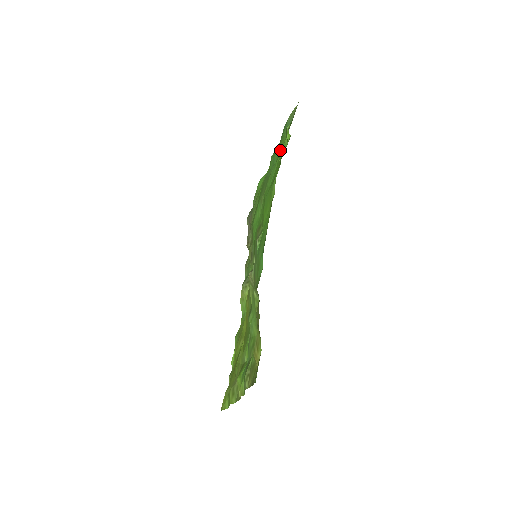
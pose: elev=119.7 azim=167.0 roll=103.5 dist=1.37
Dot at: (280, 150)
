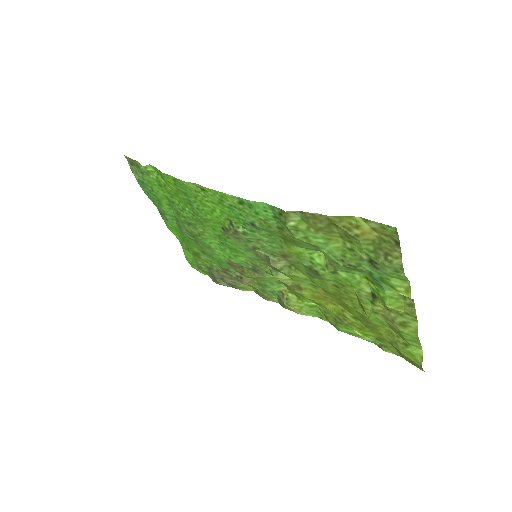
Dot at: (161, 193)
